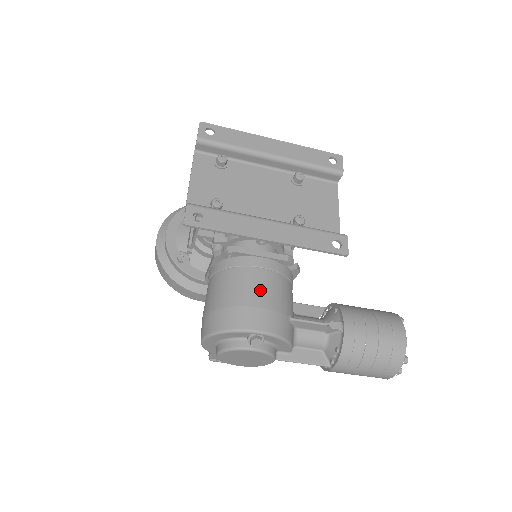
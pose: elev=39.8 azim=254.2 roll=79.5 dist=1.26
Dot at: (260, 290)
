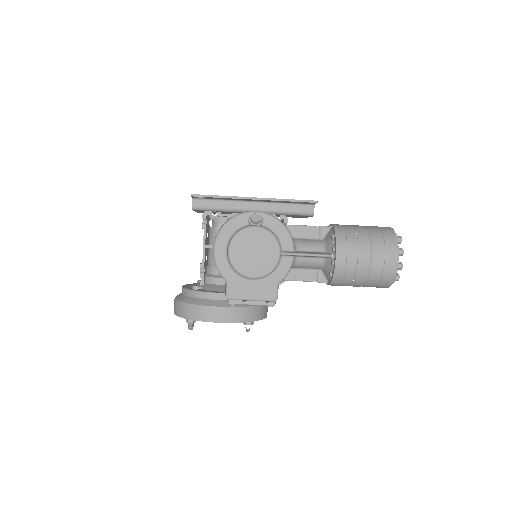
Dot at: occluded
